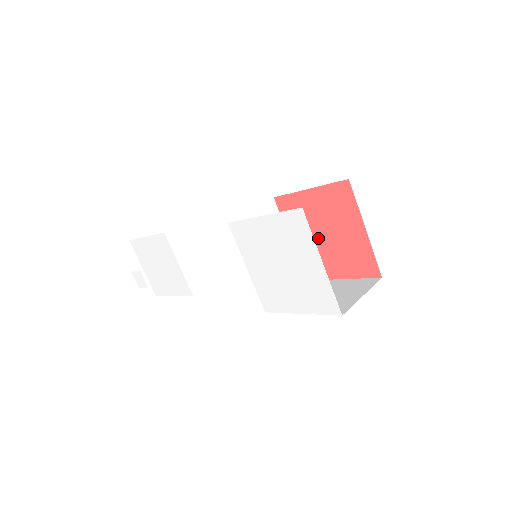
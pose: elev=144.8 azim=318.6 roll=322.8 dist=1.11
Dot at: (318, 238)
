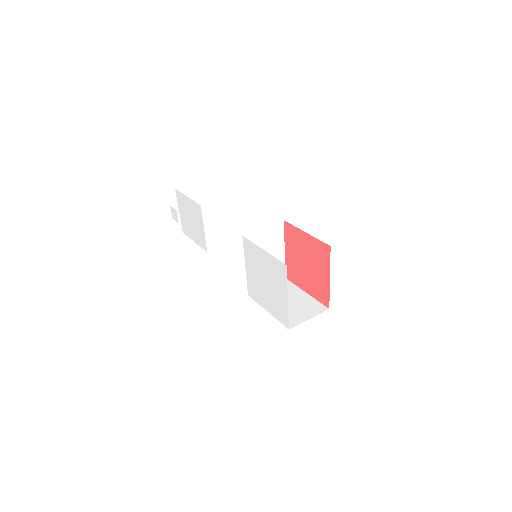
Dot at: (302, 262)
